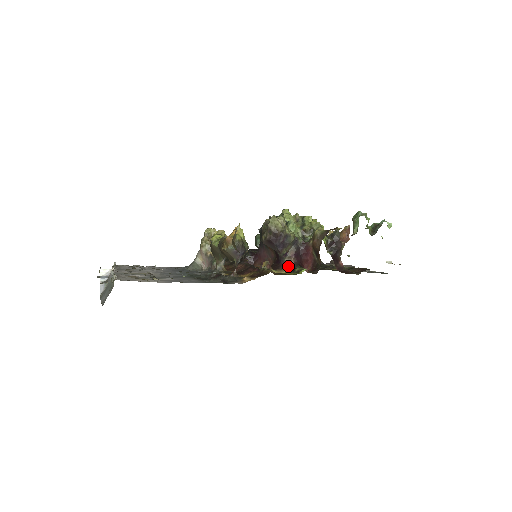
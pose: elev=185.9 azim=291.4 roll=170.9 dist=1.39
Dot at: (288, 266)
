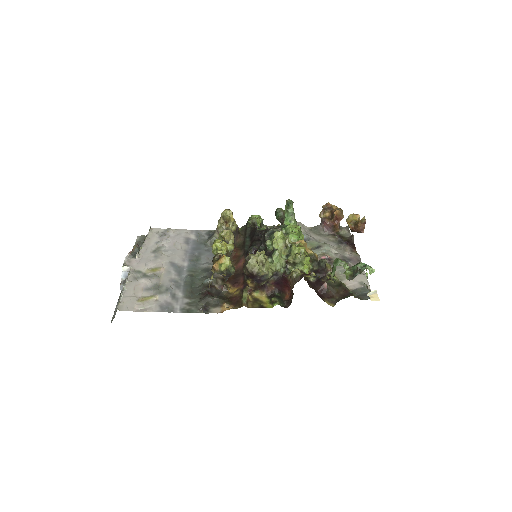
Dot at: (268, 291)
